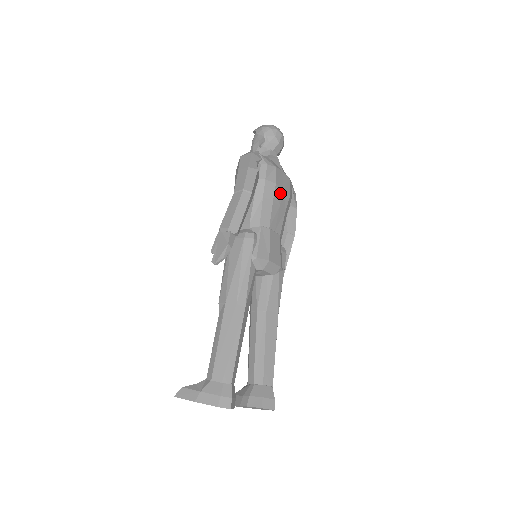
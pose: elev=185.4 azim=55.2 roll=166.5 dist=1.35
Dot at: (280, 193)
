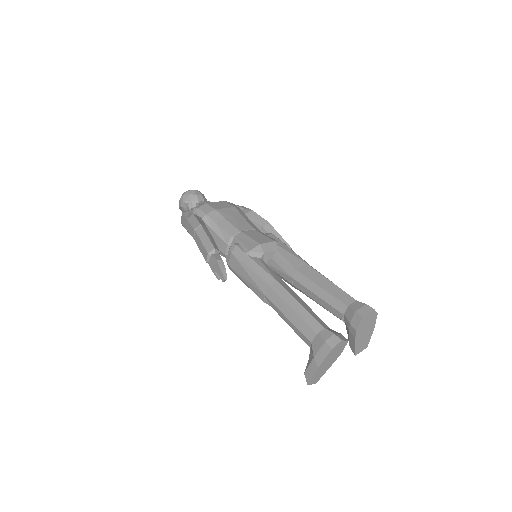
Dot at: (225, 211)
